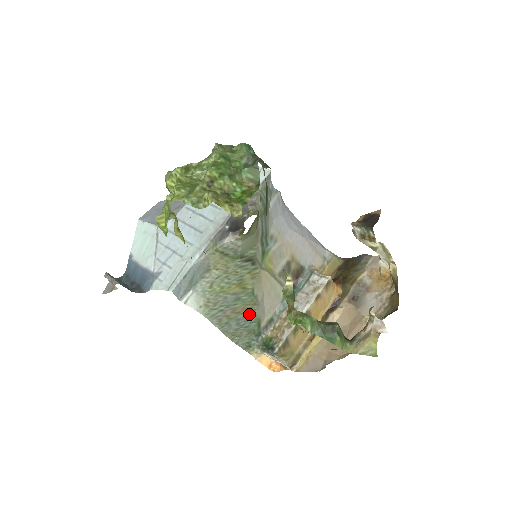
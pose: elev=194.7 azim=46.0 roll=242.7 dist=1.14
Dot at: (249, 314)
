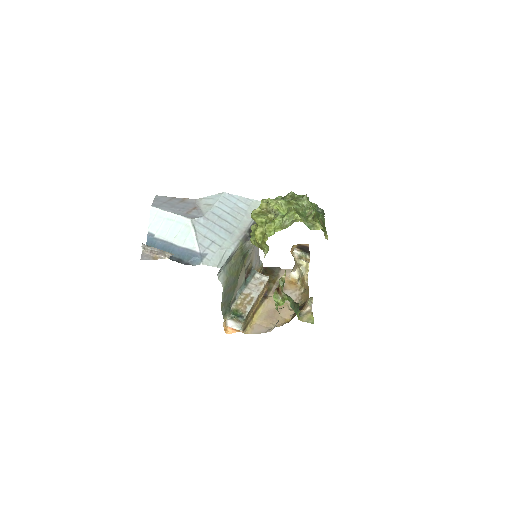
Dot at: (232, 292)
